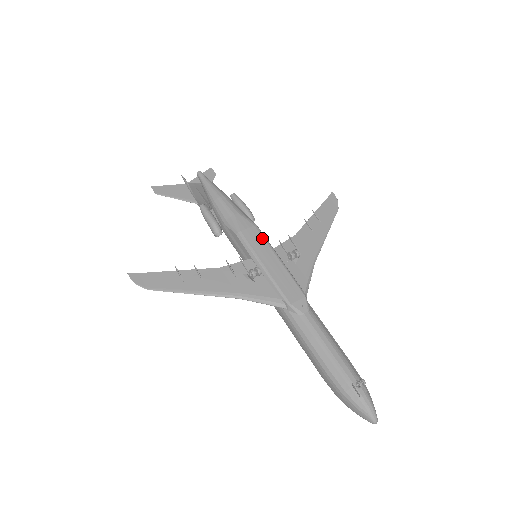
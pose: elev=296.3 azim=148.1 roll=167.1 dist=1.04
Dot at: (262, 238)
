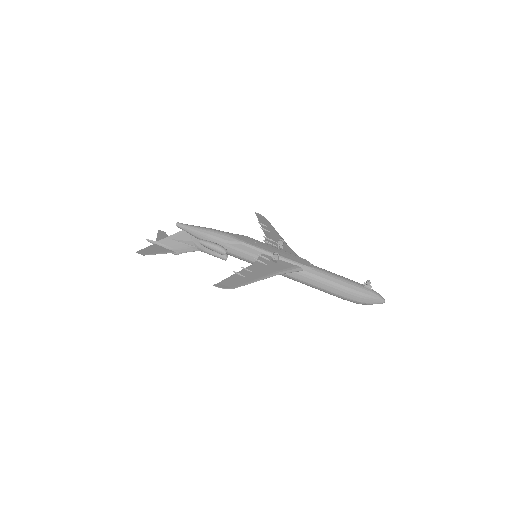
Dot at: (257, 241)
